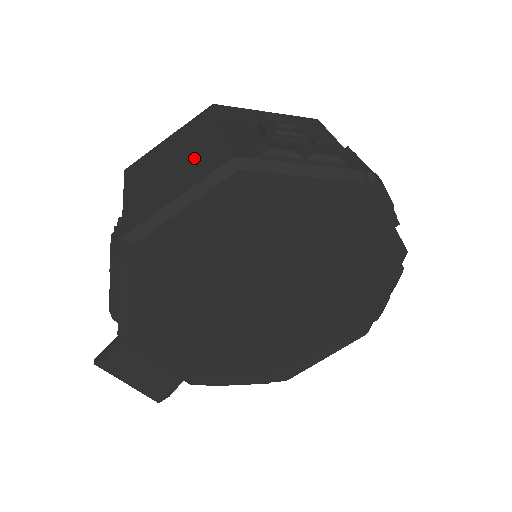
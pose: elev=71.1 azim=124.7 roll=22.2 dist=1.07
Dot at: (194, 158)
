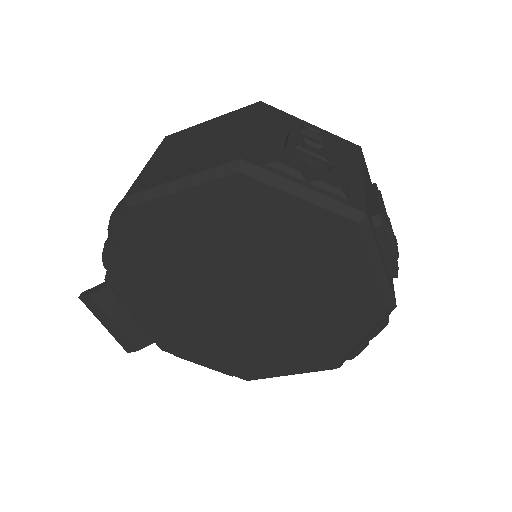
Dot at: (214, 147)
